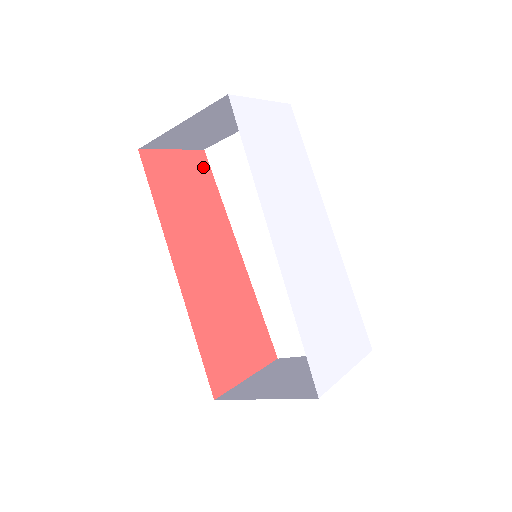
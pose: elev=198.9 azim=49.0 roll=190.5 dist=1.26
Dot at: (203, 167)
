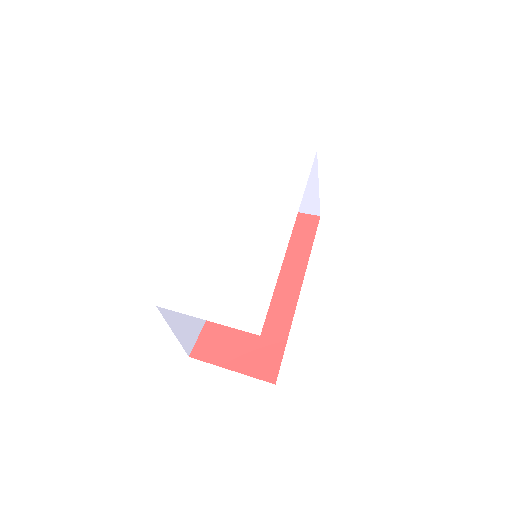
Dot at: (310, 225)
